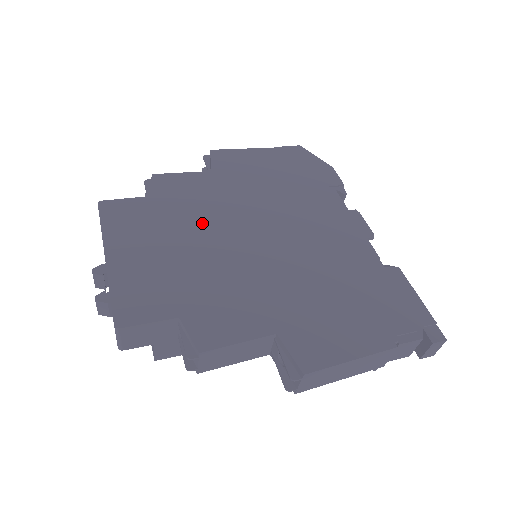
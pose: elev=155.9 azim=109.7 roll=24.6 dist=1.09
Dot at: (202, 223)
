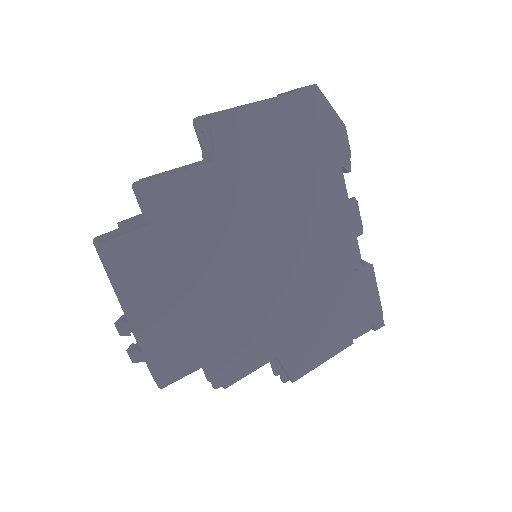
Dot at: (214, 253)
